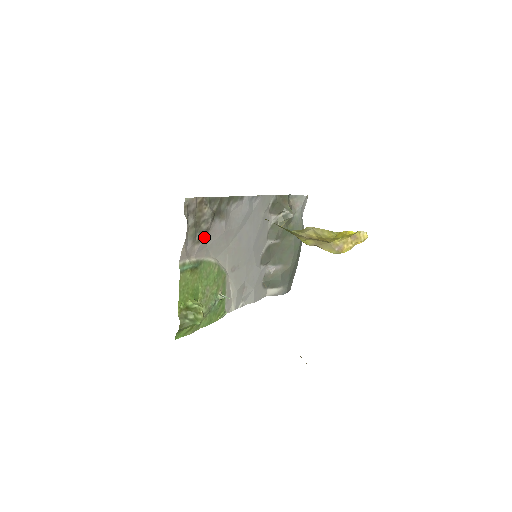
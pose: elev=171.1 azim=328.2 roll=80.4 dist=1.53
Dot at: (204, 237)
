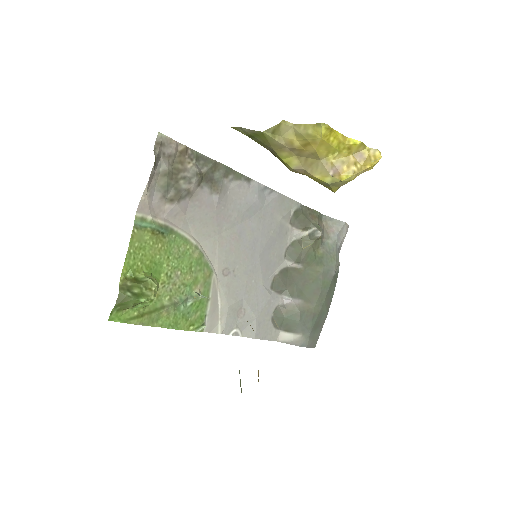
Dot at: (182, 199)
